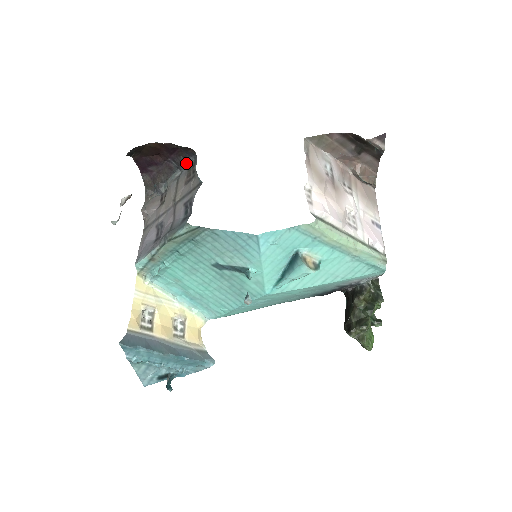
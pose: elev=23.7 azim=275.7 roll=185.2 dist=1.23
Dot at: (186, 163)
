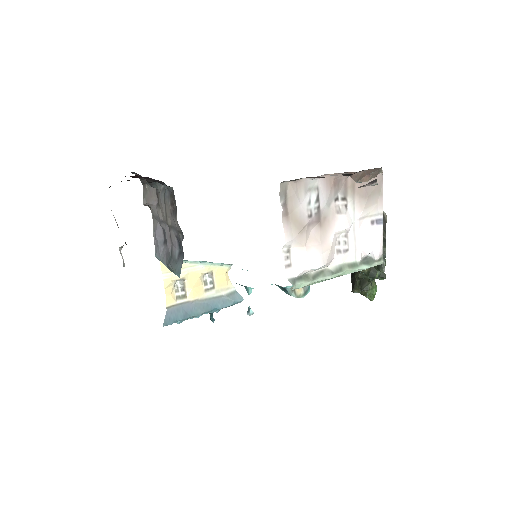
Dot at: (166, 186)
